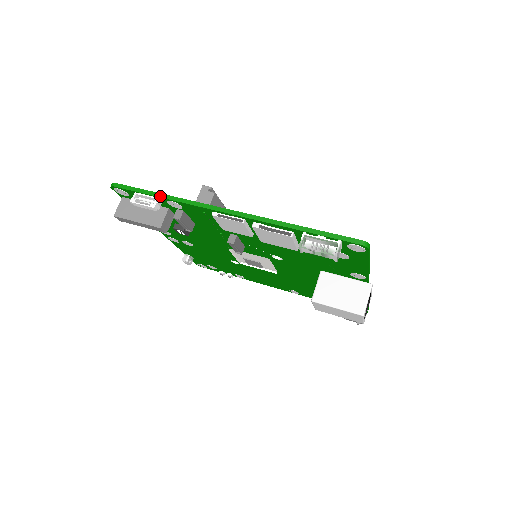
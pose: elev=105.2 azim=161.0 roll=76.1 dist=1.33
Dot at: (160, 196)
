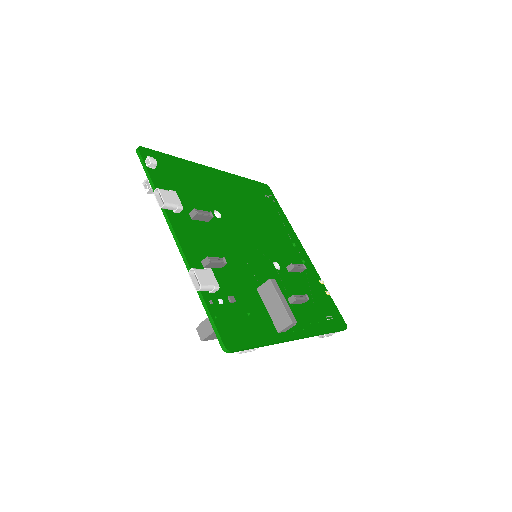
Dot at: occluded
